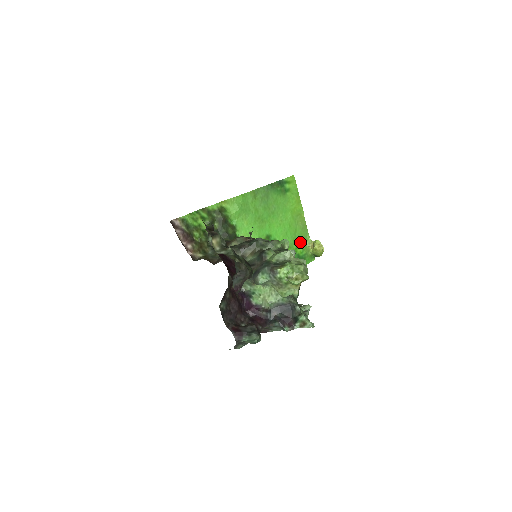
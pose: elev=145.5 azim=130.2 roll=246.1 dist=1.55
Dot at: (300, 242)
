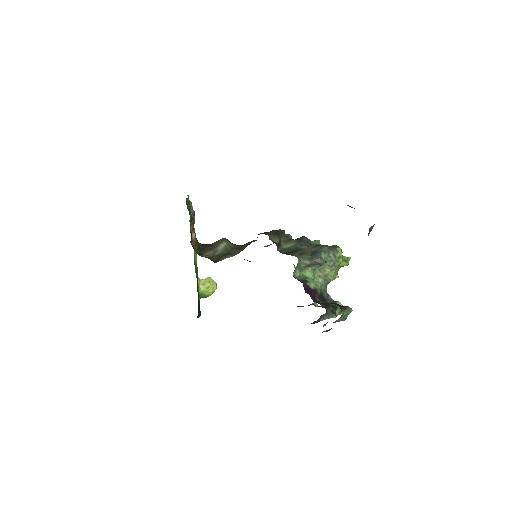
Dot at: occluded
